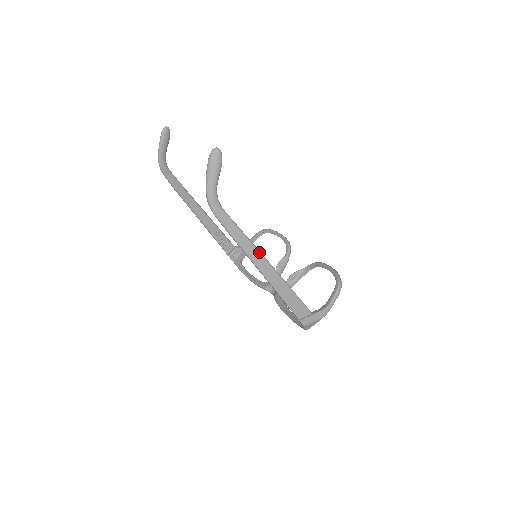
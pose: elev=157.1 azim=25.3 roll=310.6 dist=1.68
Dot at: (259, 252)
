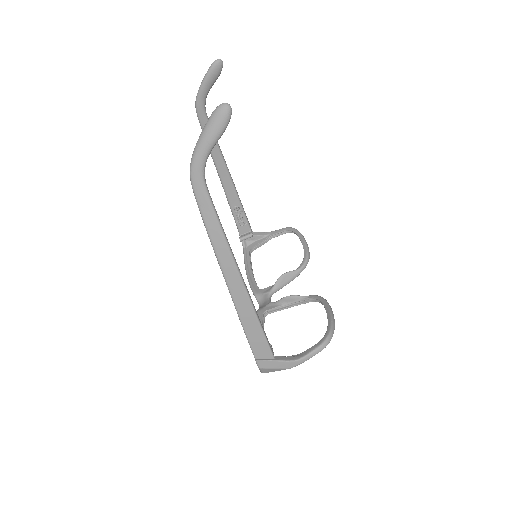
Dot at: (233, 259)
